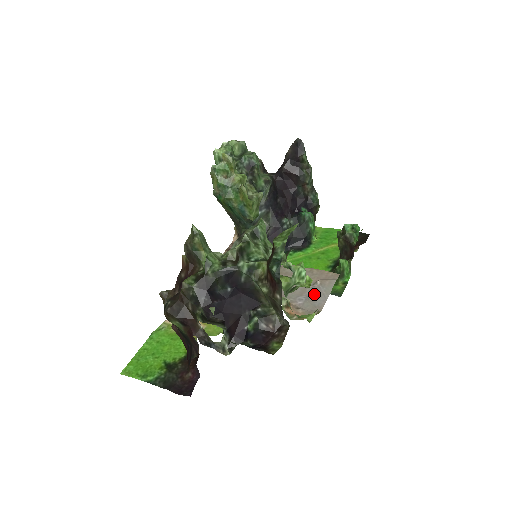
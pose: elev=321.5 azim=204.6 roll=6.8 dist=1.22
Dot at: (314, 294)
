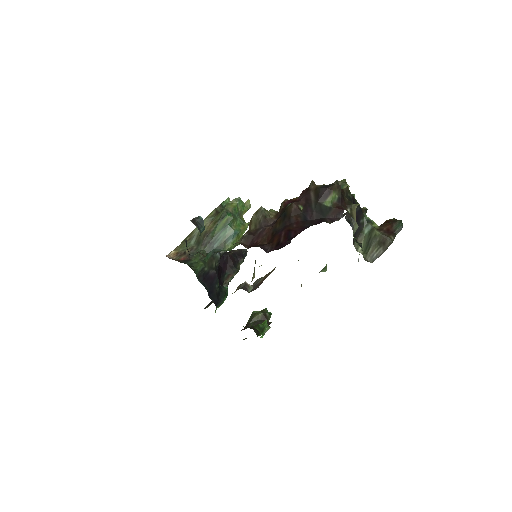
Dot at: occluded
